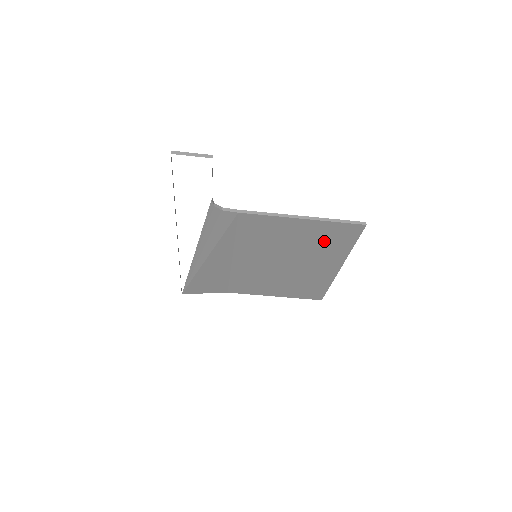
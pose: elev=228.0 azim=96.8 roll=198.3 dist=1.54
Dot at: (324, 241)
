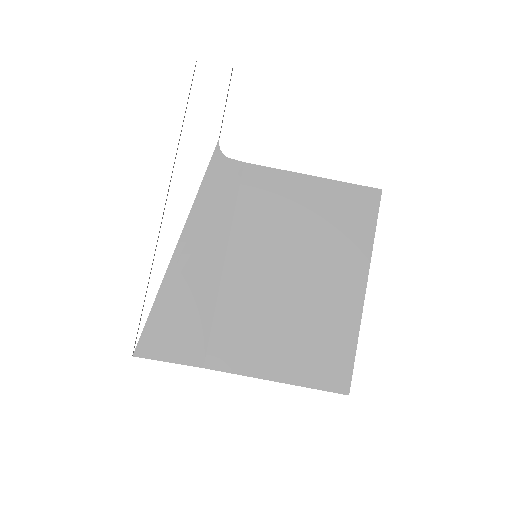
Dot at: (339, 222)
